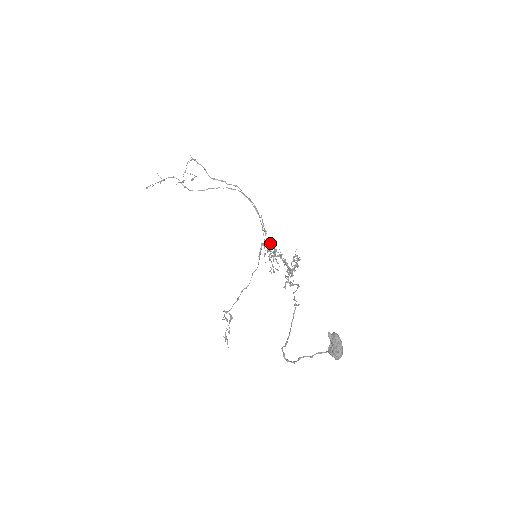
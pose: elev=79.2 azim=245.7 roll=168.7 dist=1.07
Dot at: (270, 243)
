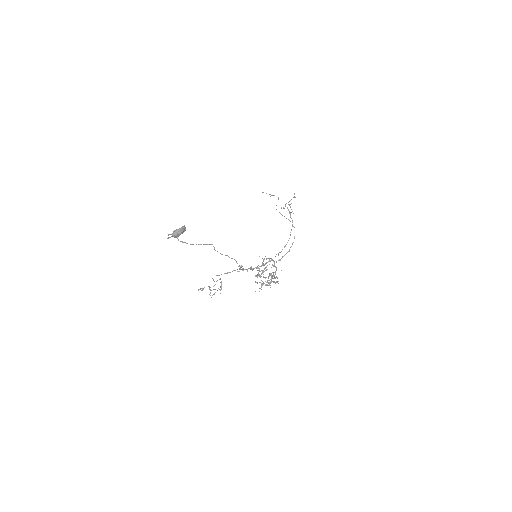
Dot at: occluded
